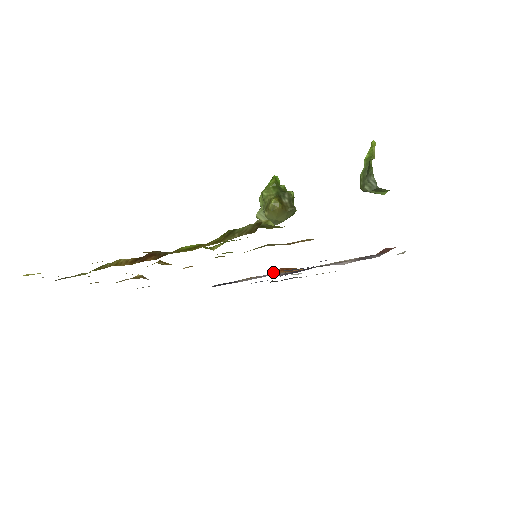
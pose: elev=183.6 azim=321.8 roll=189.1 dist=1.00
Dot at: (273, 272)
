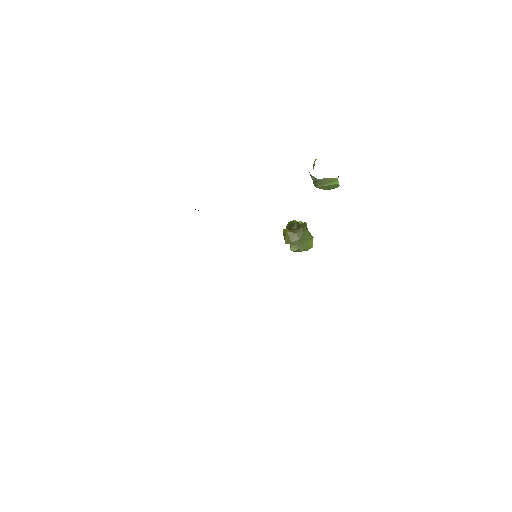
Dot at: occluded
